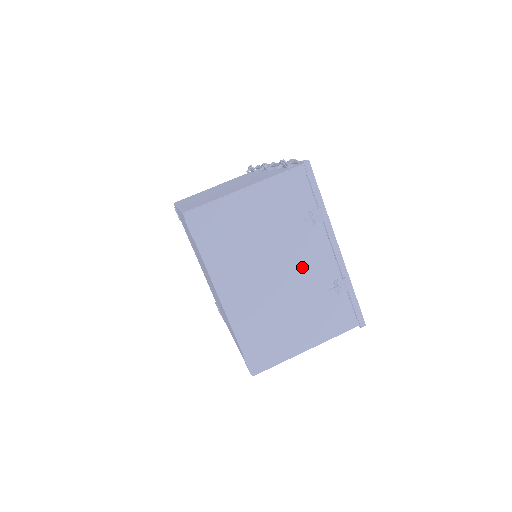
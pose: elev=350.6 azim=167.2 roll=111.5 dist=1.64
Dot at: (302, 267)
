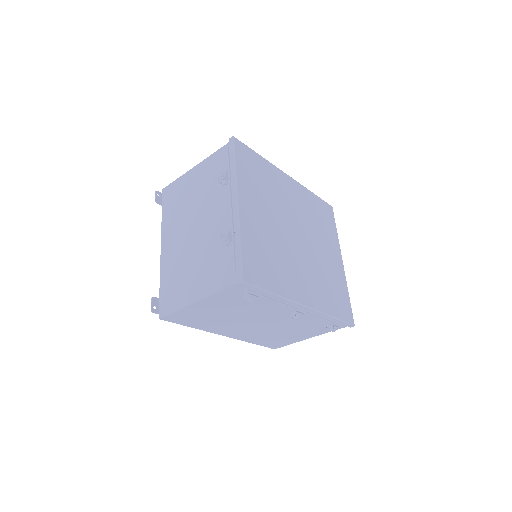
Dot at: (211, 223)
